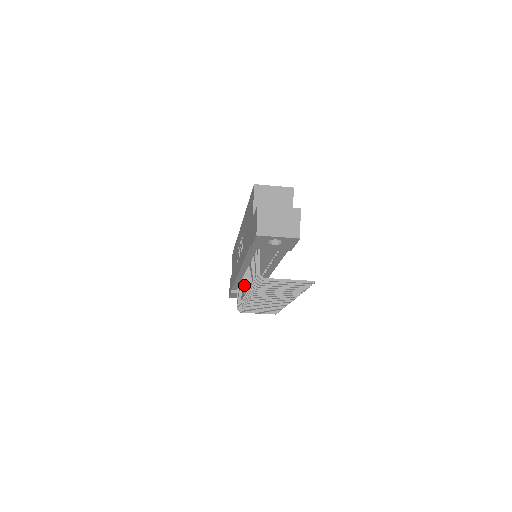
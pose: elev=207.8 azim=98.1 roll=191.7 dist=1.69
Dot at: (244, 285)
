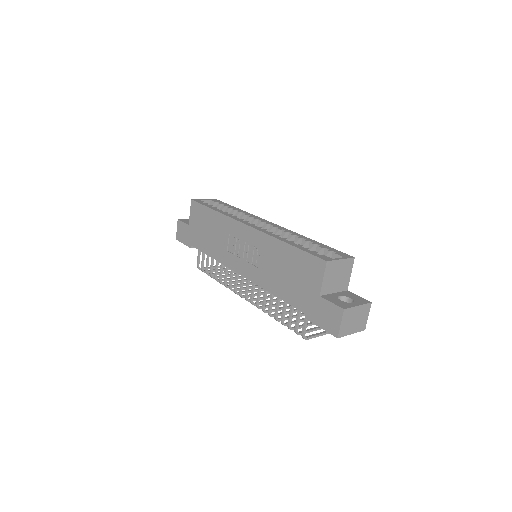
Dot at: (237, 280)
